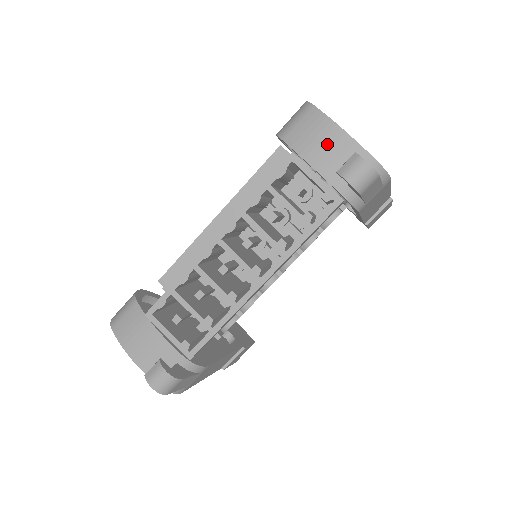
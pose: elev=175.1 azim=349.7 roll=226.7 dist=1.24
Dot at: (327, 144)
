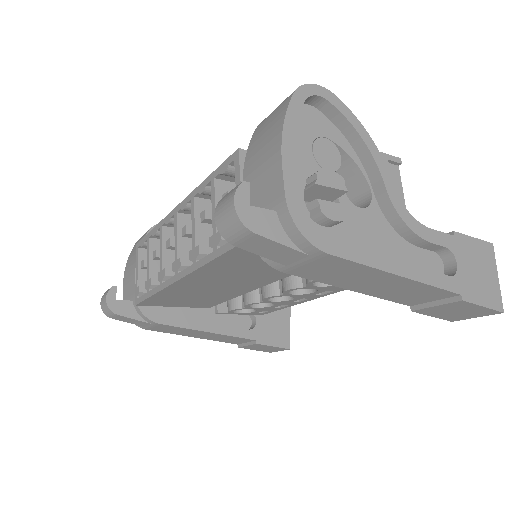
Dot at: (263, 155)
